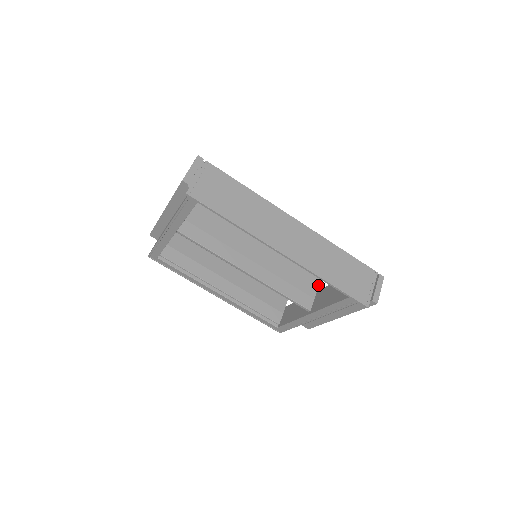
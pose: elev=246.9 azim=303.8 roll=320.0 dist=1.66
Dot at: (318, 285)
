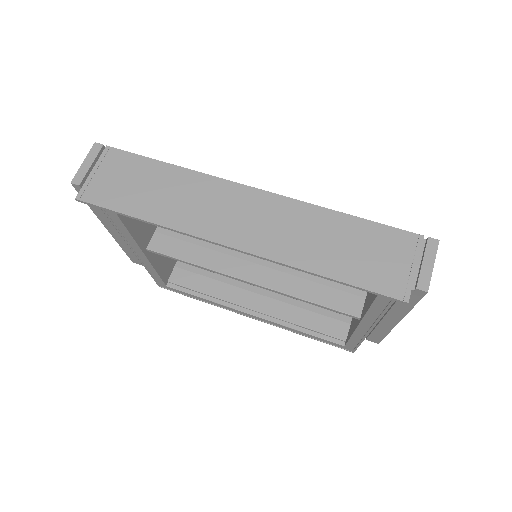
Dot at: occluded
